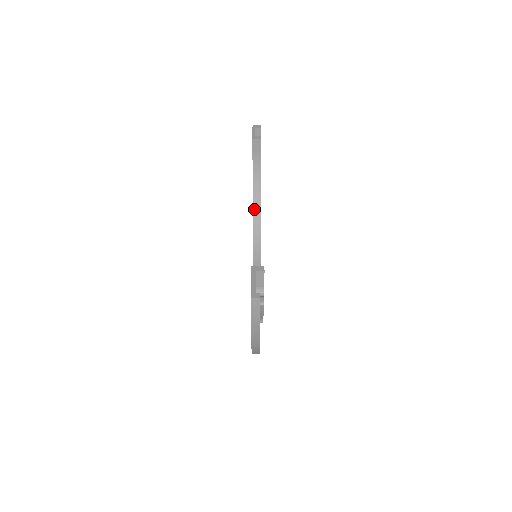
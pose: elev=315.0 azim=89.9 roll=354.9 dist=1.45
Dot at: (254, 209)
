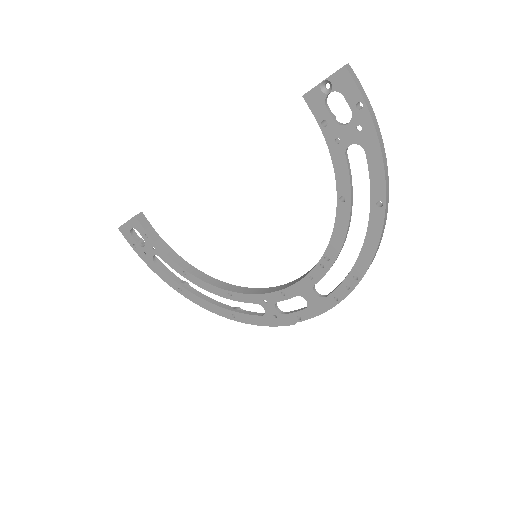
Dot at: (196, 275)
